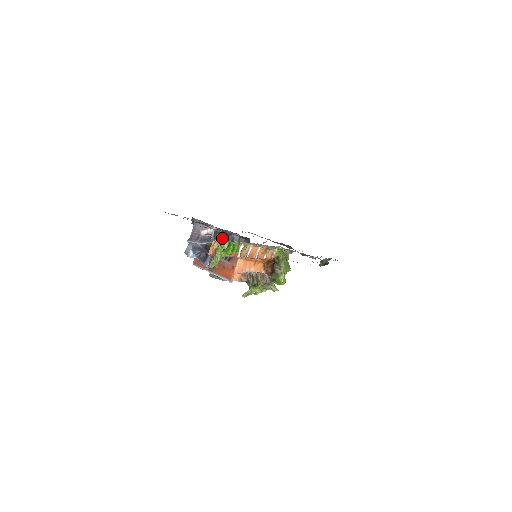
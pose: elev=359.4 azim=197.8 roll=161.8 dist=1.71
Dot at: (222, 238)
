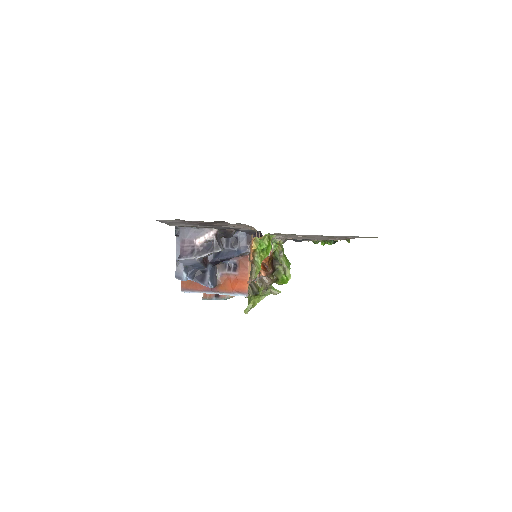
Dot at: occluded
